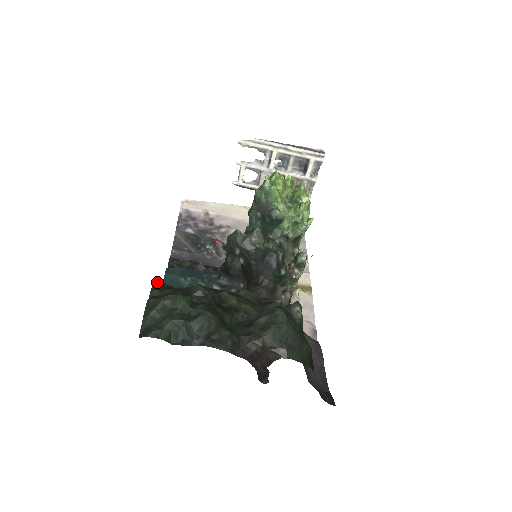
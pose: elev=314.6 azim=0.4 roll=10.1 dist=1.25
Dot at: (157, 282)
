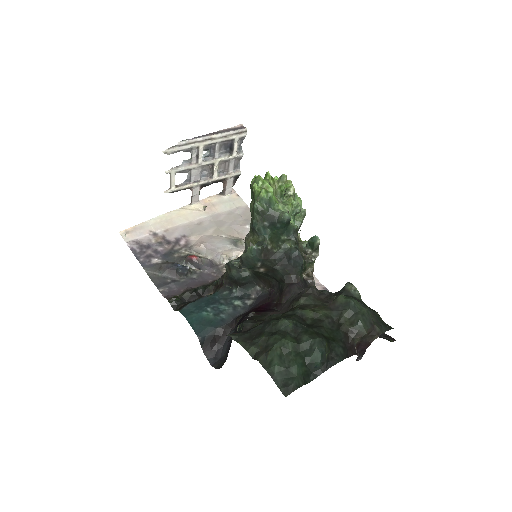
Dot at: (235, 337)
